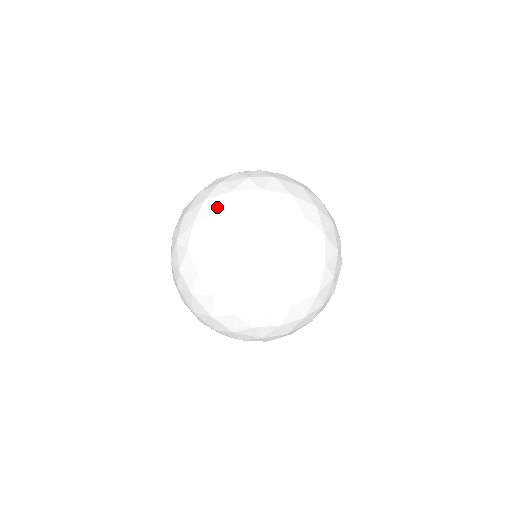
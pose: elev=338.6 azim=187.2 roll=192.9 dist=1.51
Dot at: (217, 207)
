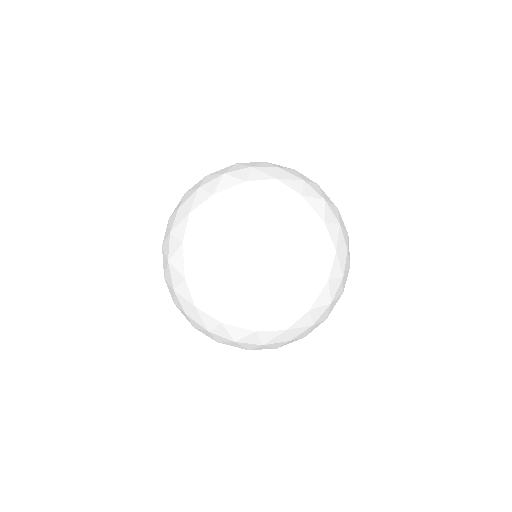
Dot at: (181, 267)
